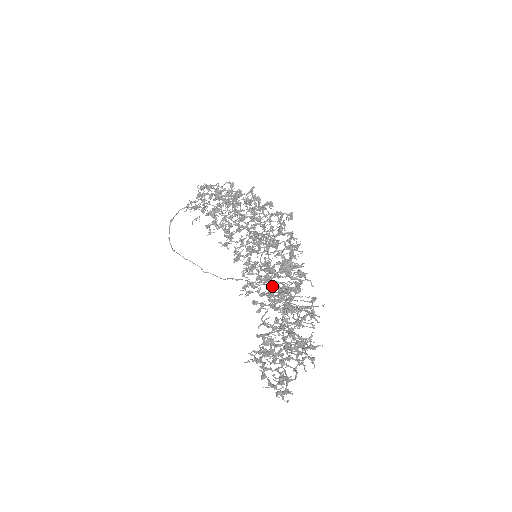
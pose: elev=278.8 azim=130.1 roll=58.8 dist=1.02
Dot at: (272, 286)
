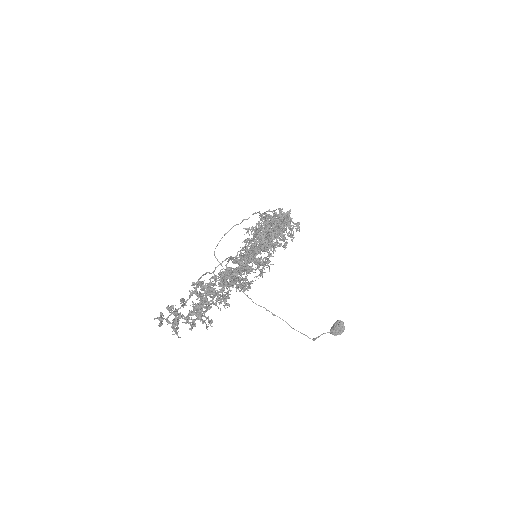
Dot at: occluded
